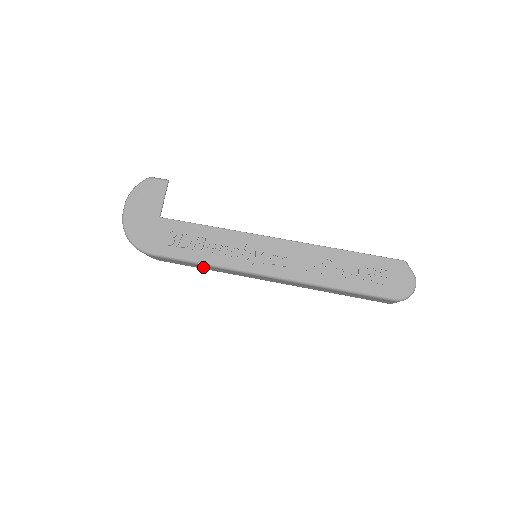
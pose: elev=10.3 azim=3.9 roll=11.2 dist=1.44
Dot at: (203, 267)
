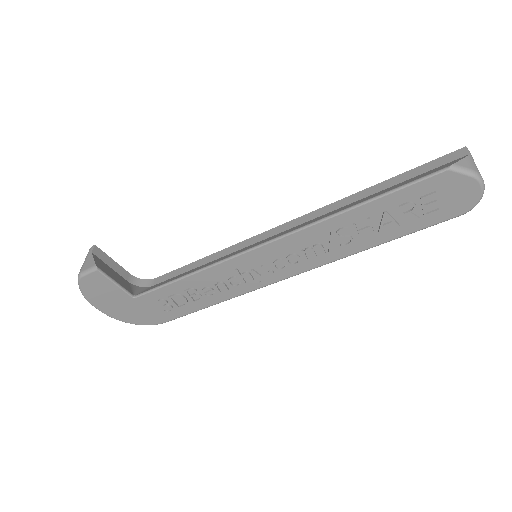
Dot at: occluded
